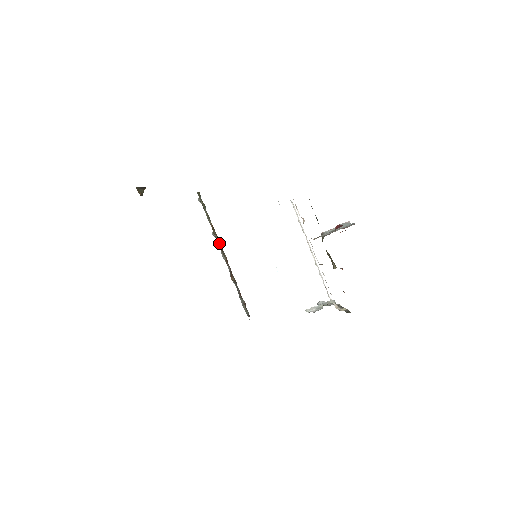
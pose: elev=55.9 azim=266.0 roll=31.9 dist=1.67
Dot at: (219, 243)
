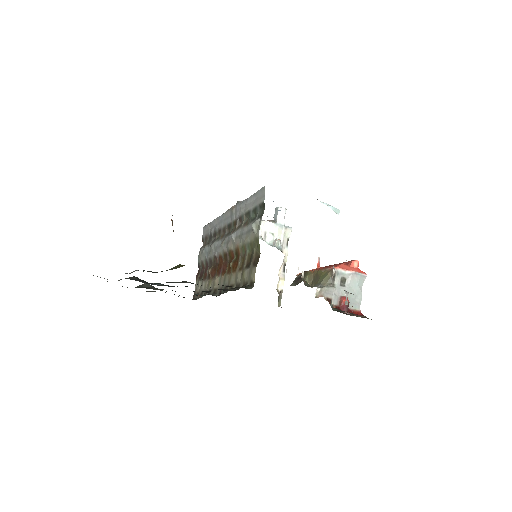
Dot at: (229, 255)
